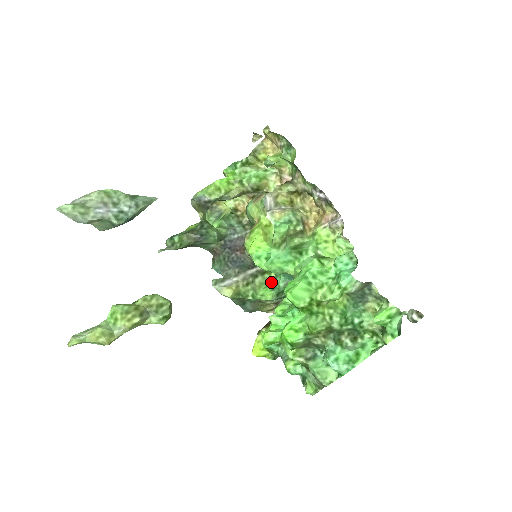
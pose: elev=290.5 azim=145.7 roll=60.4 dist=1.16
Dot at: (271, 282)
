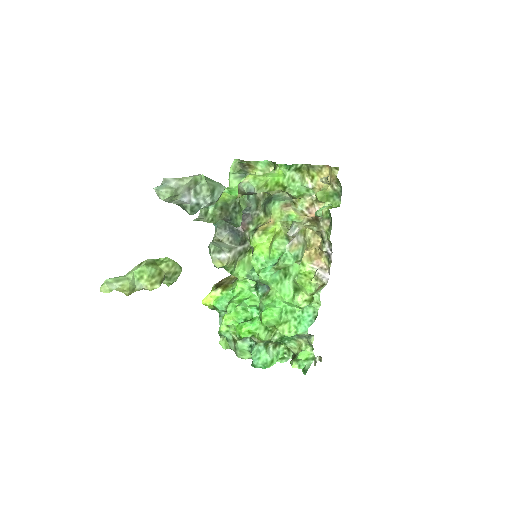
Dot at: (248, 265)
